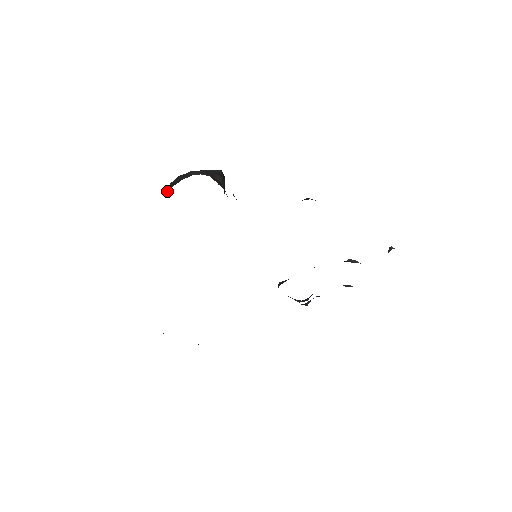
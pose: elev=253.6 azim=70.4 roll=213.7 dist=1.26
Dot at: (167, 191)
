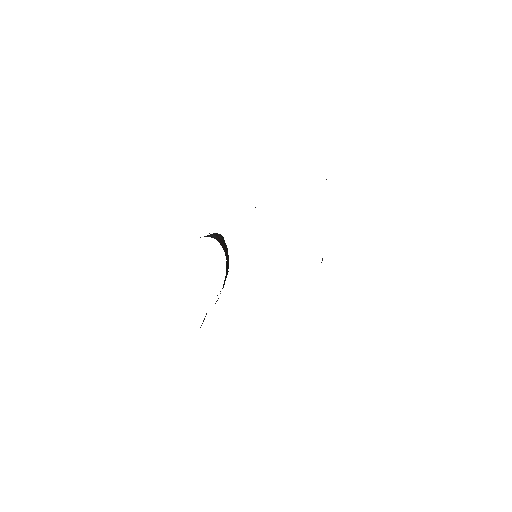
Dot at: occluded
